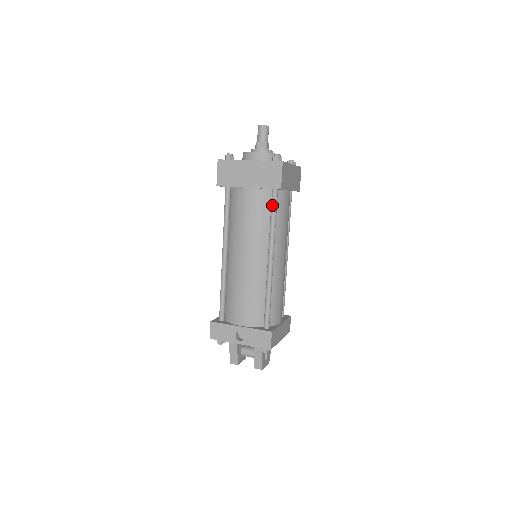
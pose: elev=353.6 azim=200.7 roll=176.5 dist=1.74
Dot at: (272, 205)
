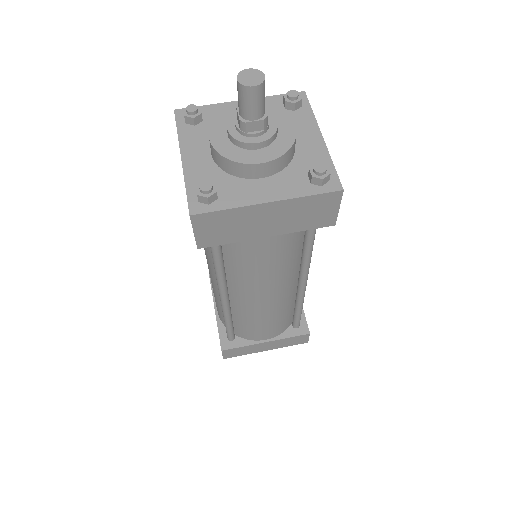
Dot at: (210, 247)
